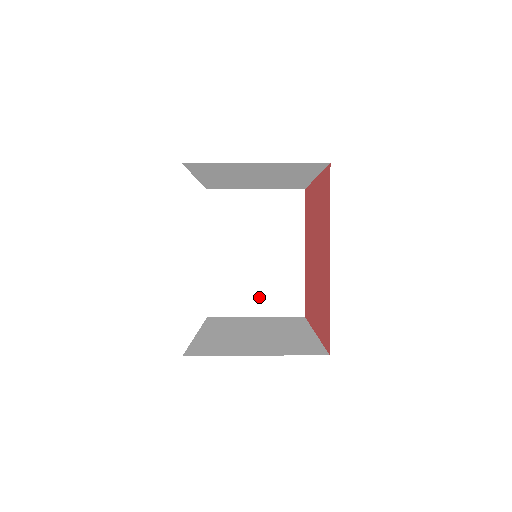
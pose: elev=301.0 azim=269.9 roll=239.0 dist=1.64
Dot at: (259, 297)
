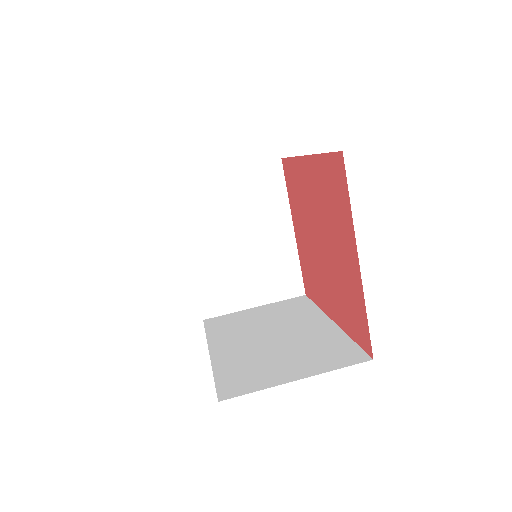
Dot at: (254, 286)
